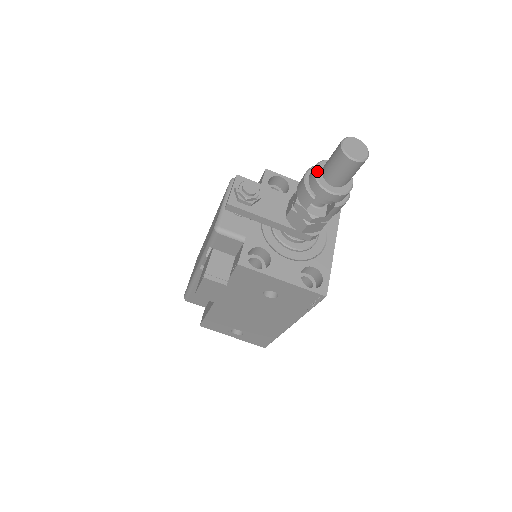
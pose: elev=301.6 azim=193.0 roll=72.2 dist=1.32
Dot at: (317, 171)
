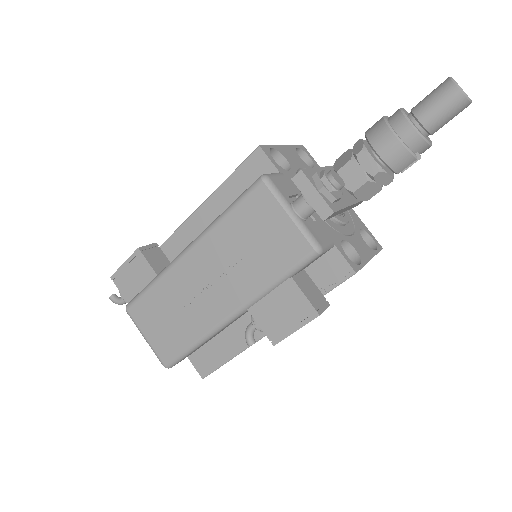
Dot at: (416, 127)
